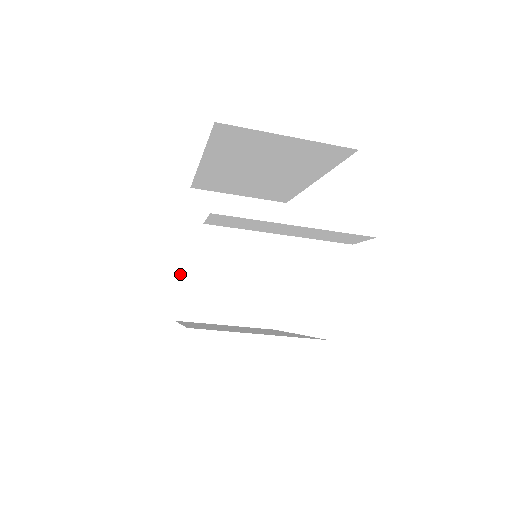
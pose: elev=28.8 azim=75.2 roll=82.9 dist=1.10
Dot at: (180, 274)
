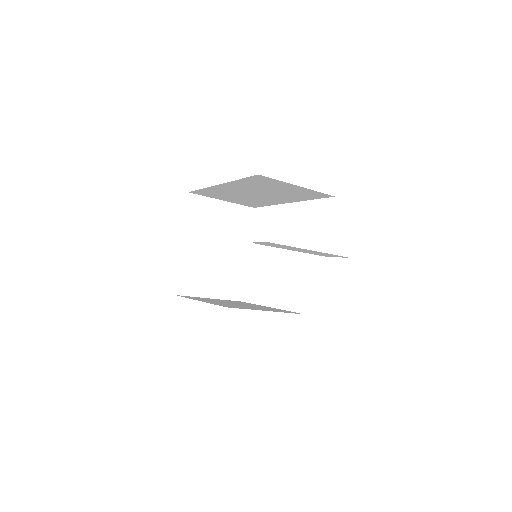
Dot at: (179, 259)
